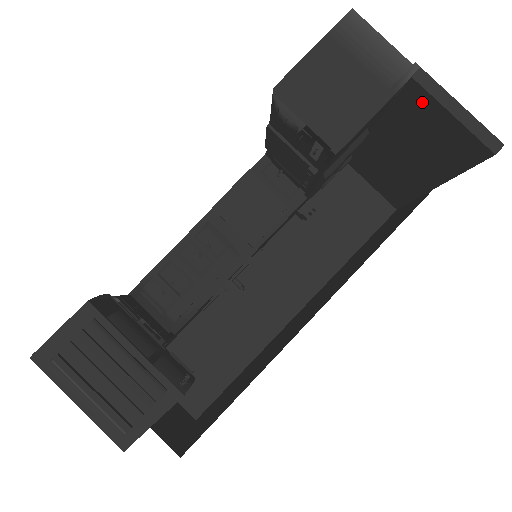
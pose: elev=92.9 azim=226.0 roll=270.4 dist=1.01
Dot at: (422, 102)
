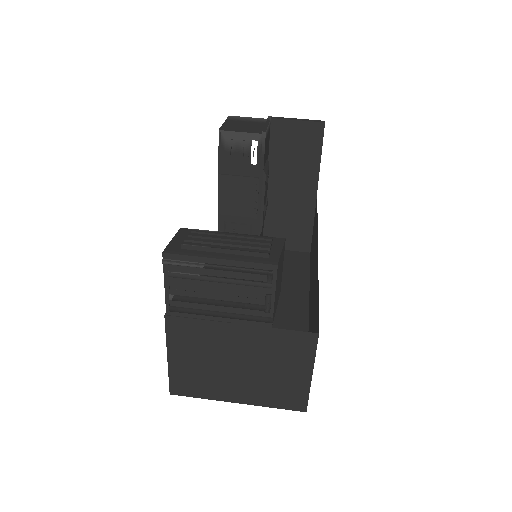
Dot at: (282, 129)
